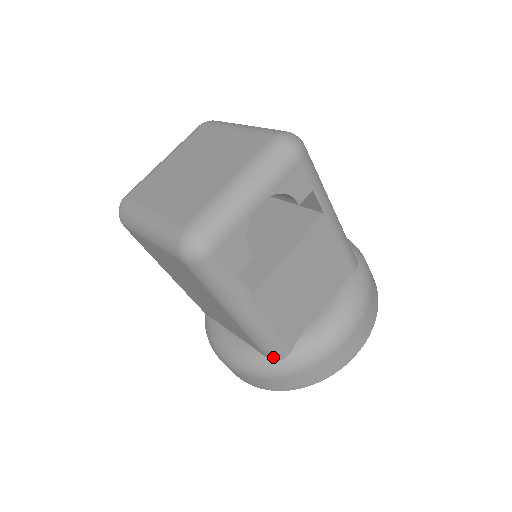
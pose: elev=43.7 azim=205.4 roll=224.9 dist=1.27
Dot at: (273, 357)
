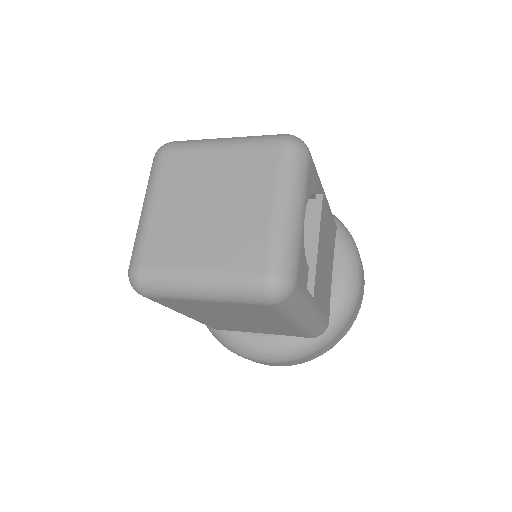
Dot at: (318, 335)
